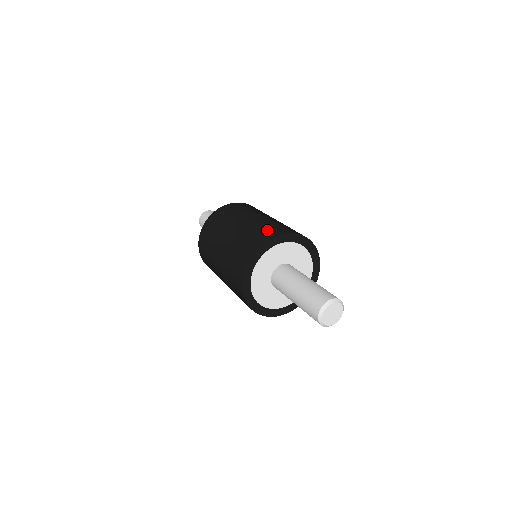
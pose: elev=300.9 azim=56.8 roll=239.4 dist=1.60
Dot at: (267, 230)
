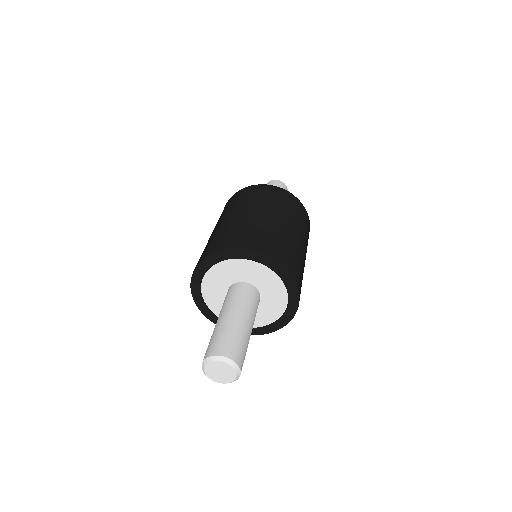
Dot at: (254, 238)
